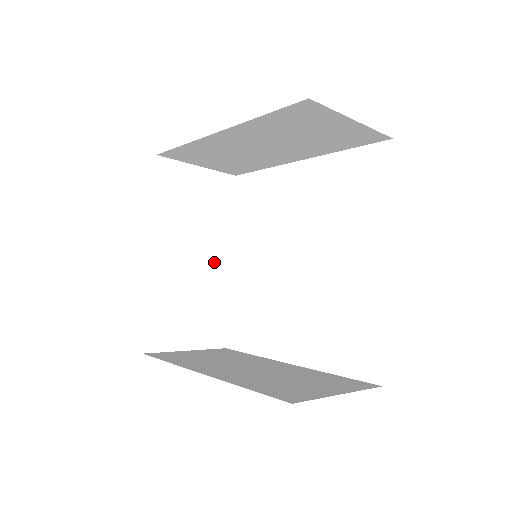
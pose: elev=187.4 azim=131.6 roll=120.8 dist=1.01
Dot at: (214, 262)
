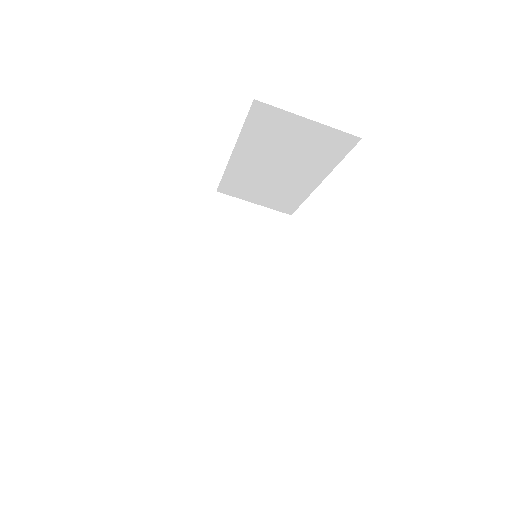
Dot at: occluded
